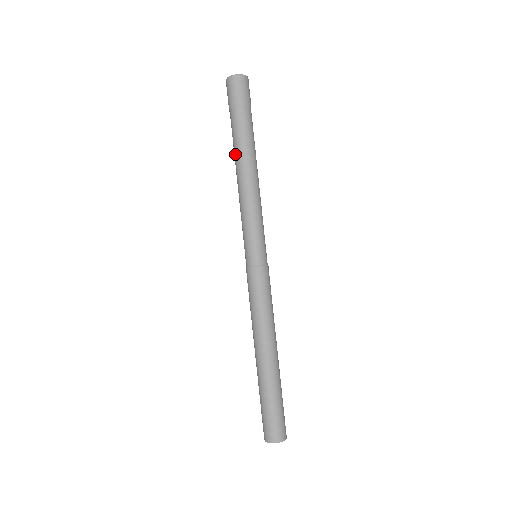
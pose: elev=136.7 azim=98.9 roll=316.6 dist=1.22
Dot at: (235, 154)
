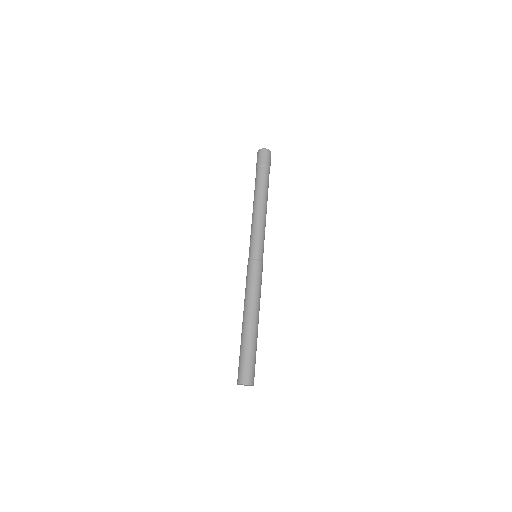
Dot at: (254, 193)
